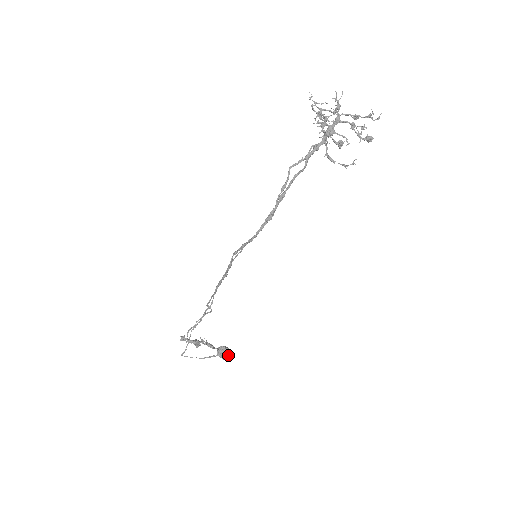
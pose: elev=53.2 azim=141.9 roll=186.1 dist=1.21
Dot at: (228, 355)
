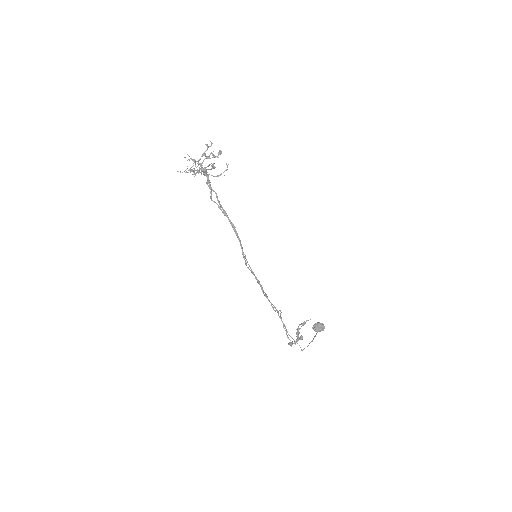
Dot at: (321, 325)
